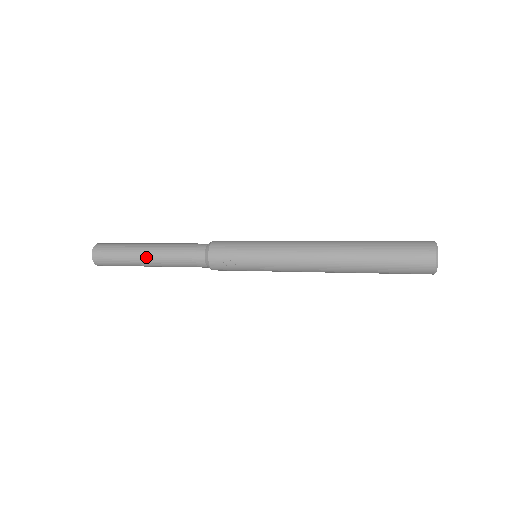
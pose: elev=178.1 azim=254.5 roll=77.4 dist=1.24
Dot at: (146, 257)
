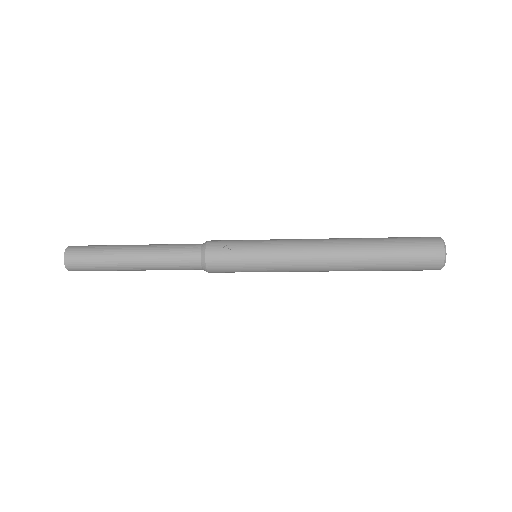
Dot at: (131, 253)
